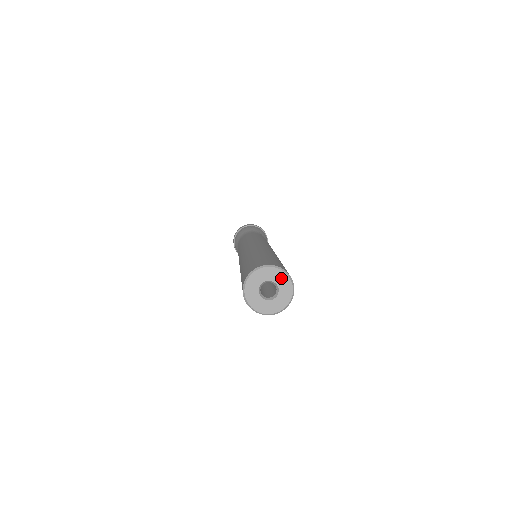
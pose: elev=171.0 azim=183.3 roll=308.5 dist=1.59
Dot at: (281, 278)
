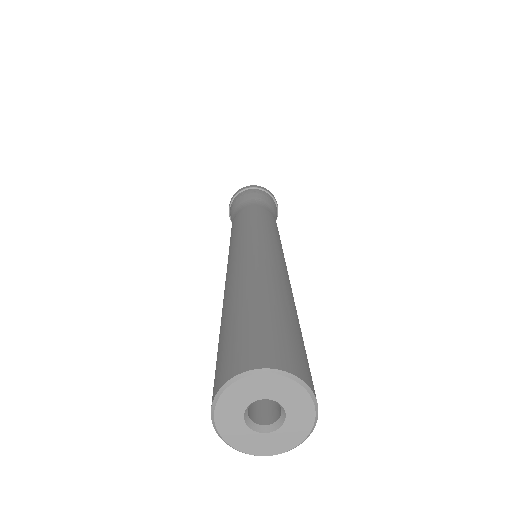
Dot at: (276, 387)
